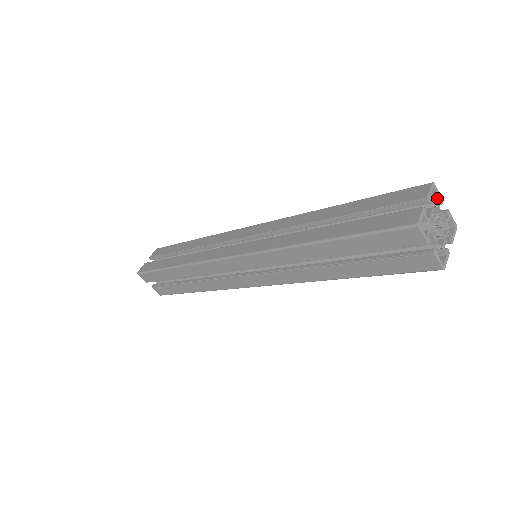
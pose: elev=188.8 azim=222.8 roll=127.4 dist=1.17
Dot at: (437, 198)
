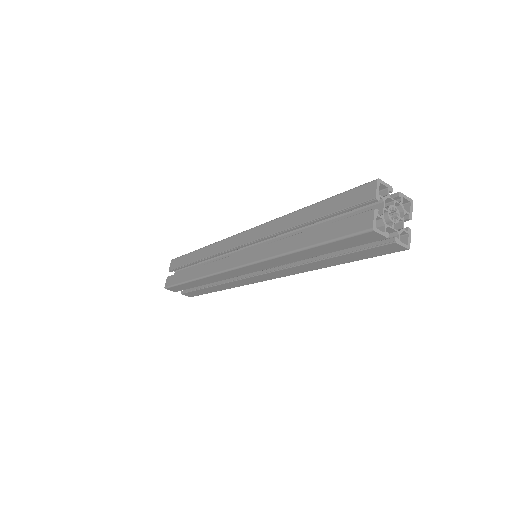
Dot at: (386, 189)
